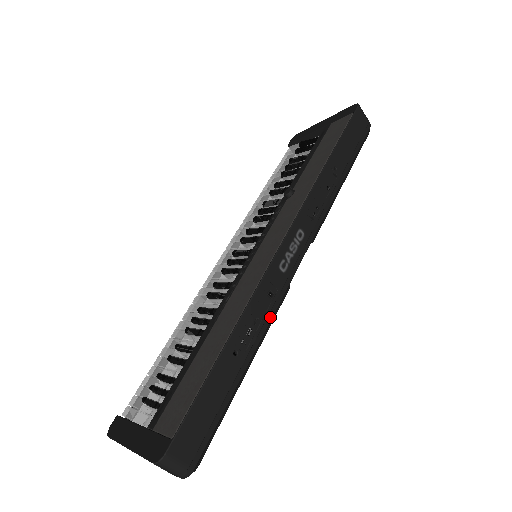
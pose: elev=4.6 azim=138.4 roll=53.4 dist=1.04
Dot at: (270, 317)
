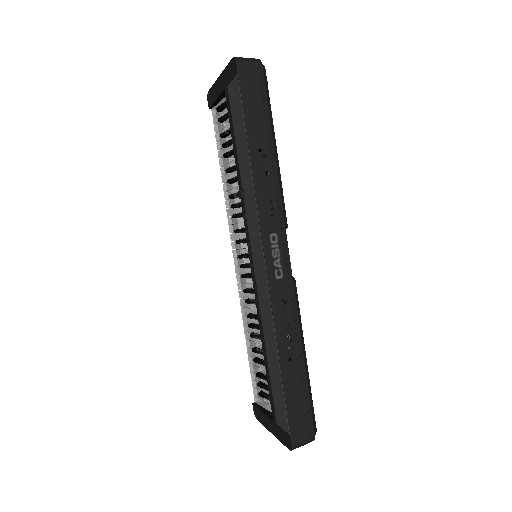
Dot at: (296, 314)
